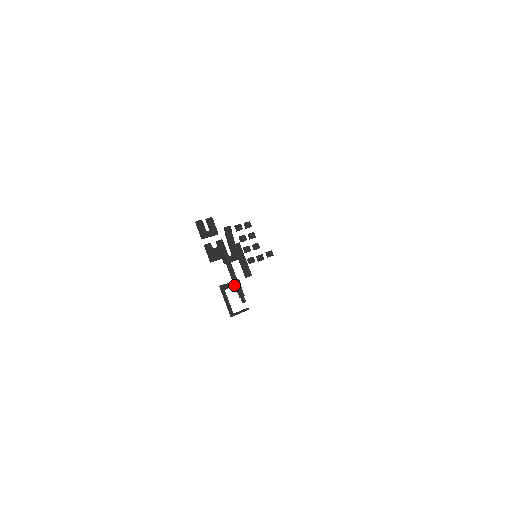
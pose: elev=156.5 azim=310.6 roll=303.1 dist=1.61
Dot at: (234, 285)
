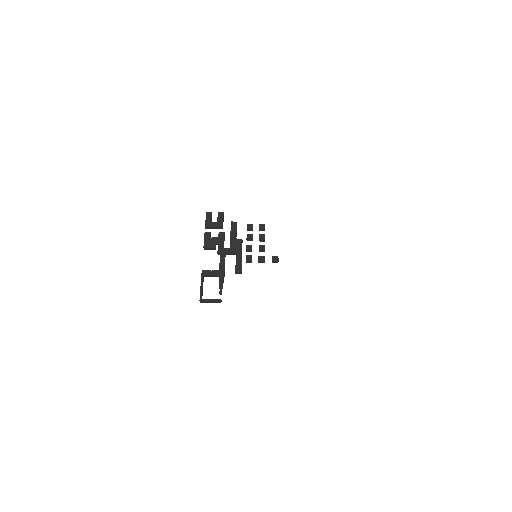
Dot at: (216, 274)
